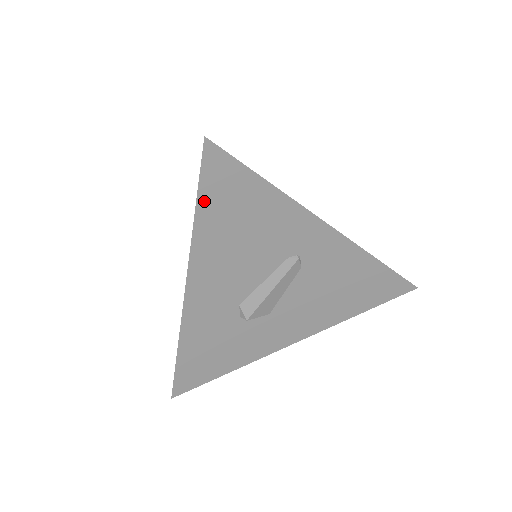
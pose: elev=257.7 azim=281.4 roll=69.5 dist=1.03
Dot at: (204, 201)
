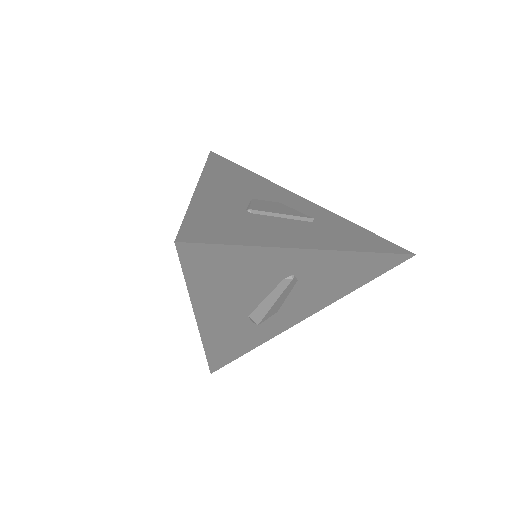
Dot at: (192, 276)
